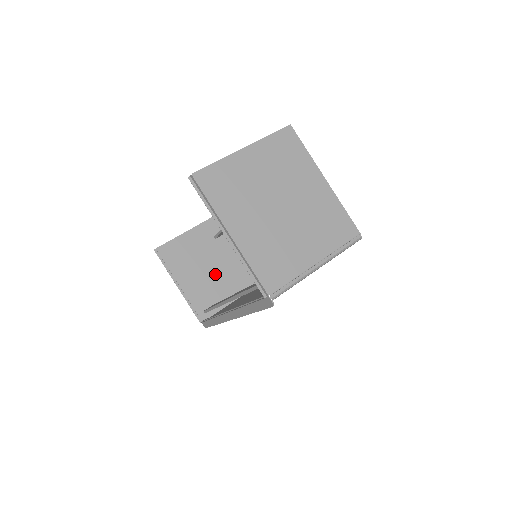
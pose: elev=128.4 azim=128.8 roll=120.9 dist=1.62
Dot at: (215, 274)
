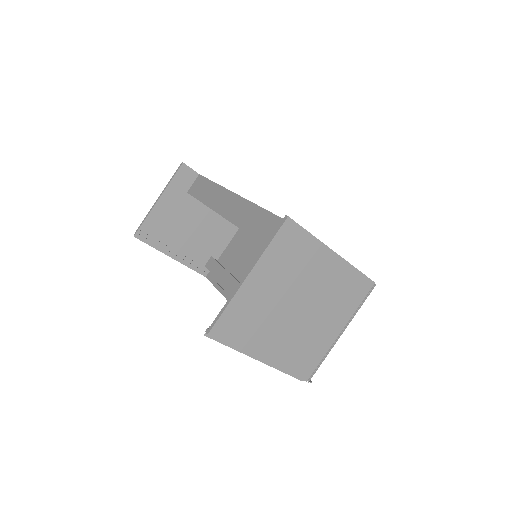
Dot at: (202, 228)
